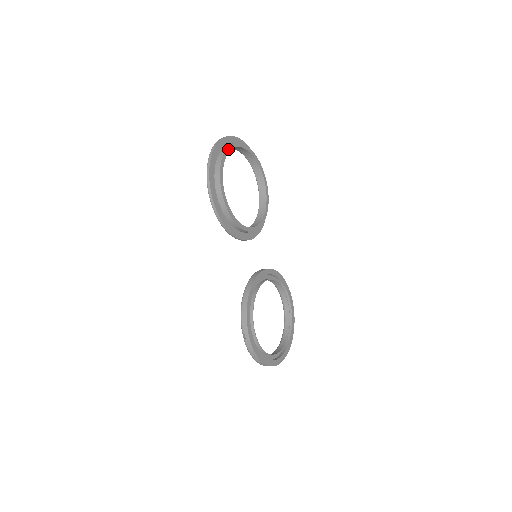
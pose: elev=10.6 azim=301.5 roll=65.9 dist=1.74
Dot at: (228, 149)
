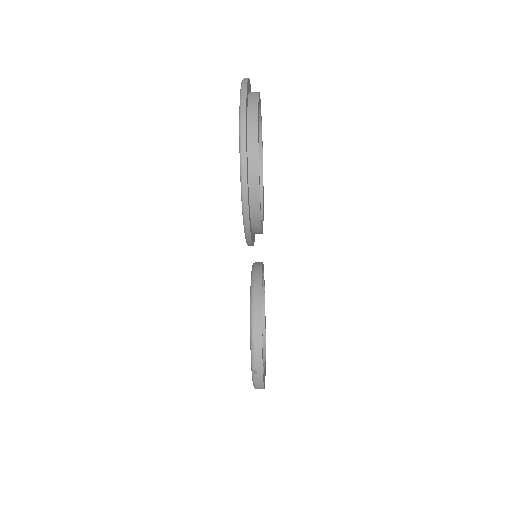
Dot at: (258, 111)
